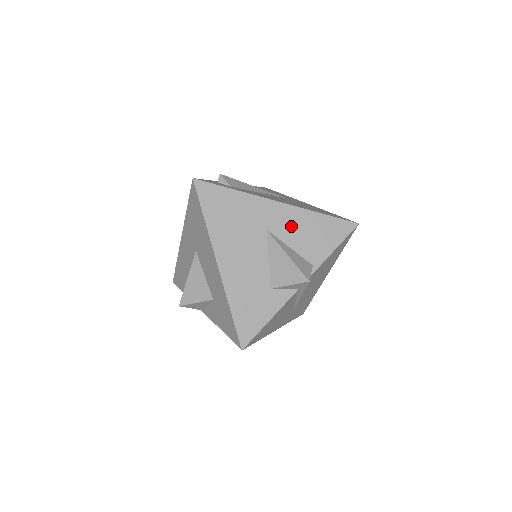
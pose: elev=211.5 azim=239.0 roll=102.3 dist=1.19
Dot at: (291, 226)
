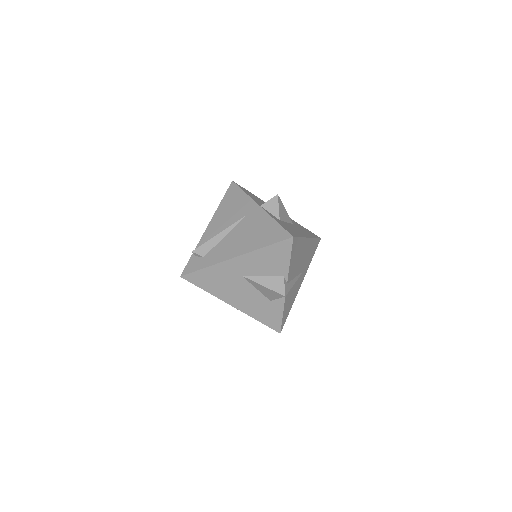
Dot at: (253, 265)
